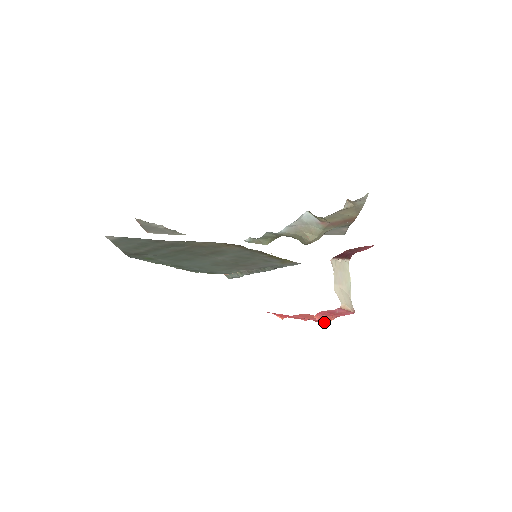
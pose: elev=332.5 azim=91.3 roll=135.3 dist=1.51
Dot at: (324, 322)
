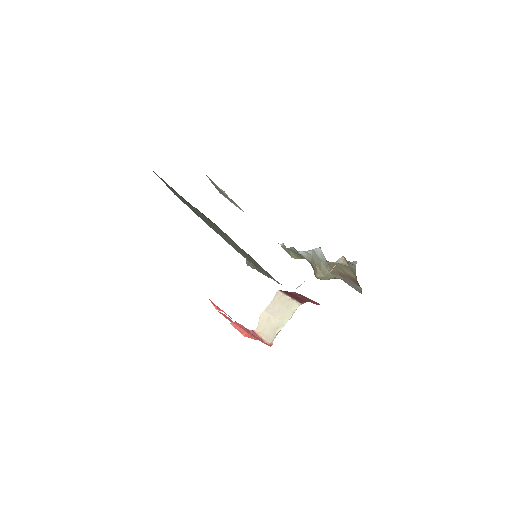
Dot at: (248, 337)
